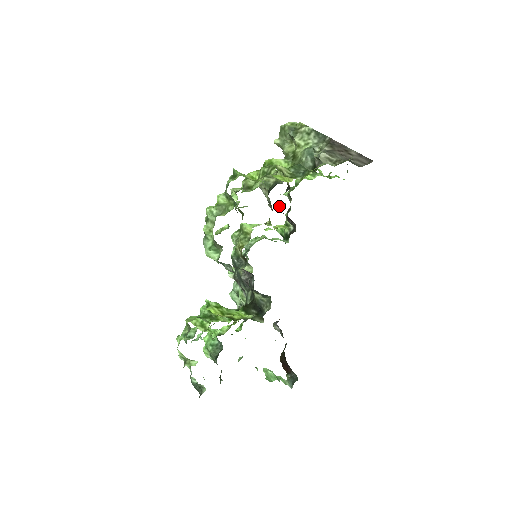
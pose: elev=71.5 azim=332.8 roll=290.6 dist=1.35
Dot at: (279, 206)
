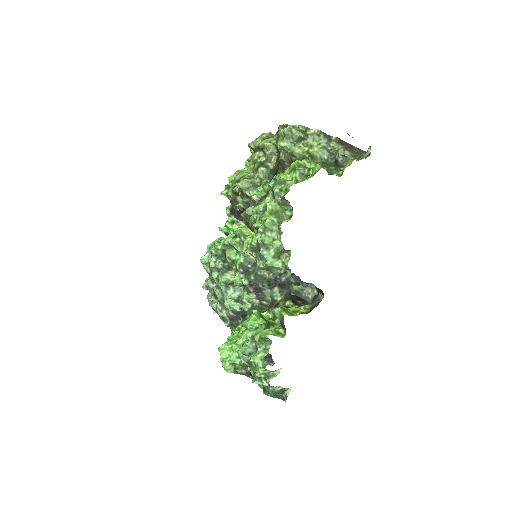
Dot at: (238, 205)
